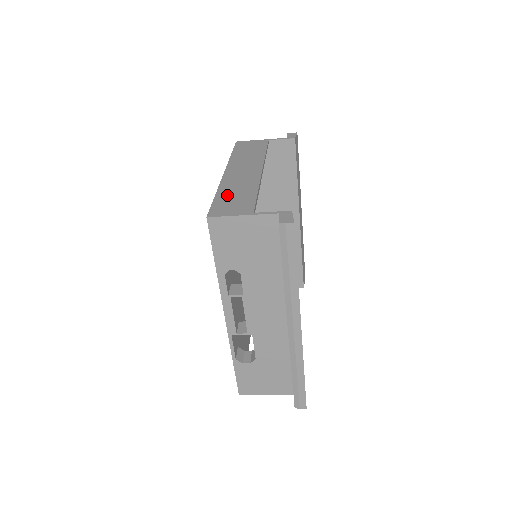
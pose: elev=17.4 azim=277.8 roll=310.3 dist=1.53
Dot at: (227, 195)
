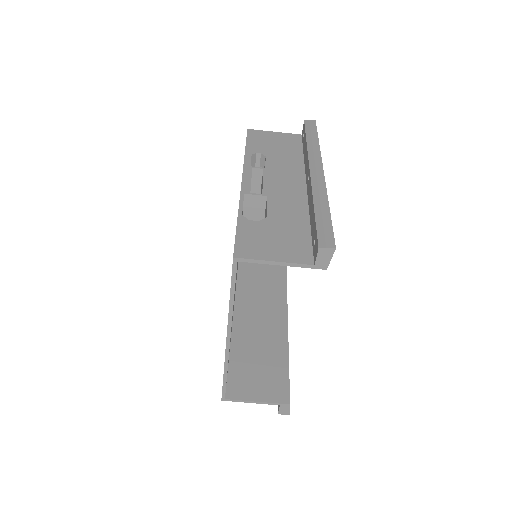
Dot at: occluded
